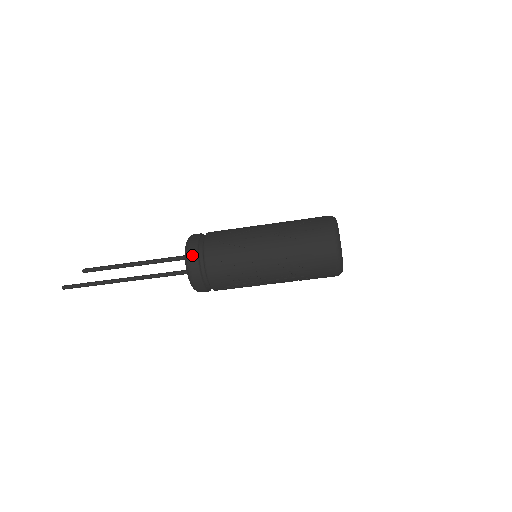
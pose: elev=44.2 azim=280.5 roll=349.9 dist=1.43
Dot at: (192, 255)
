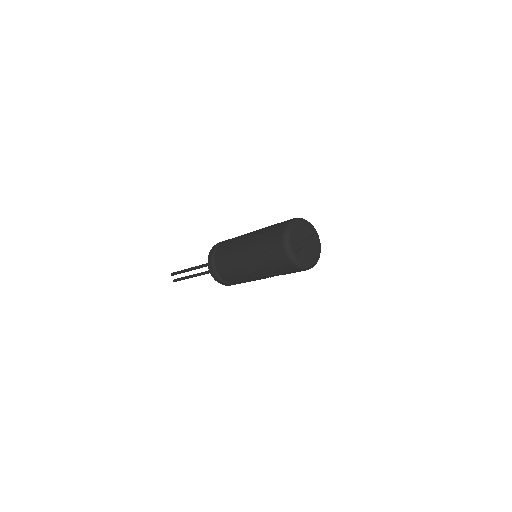
Dot at: (210, 266)
